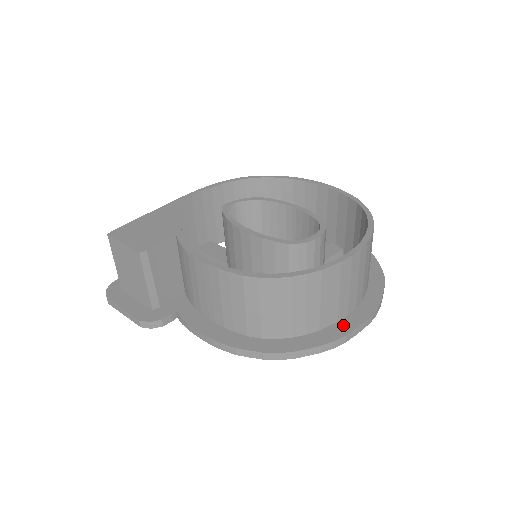
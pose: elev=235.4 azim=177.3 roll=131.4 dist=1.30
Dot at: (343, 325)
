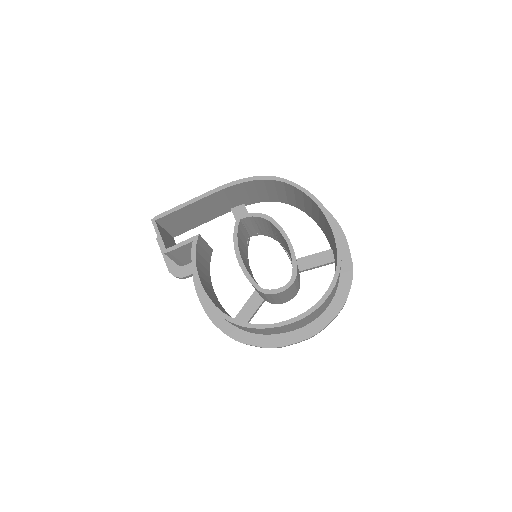
Dot at: (285, 338)
